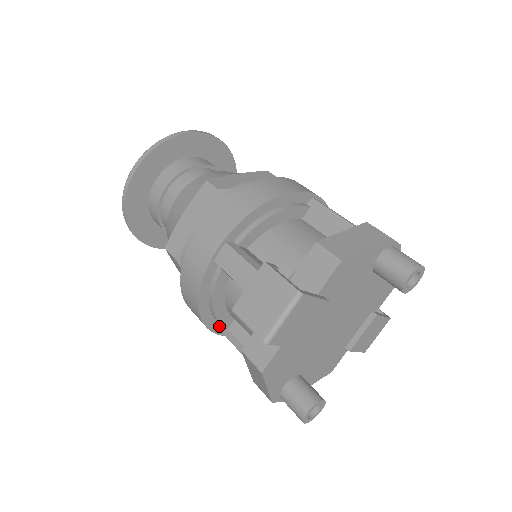
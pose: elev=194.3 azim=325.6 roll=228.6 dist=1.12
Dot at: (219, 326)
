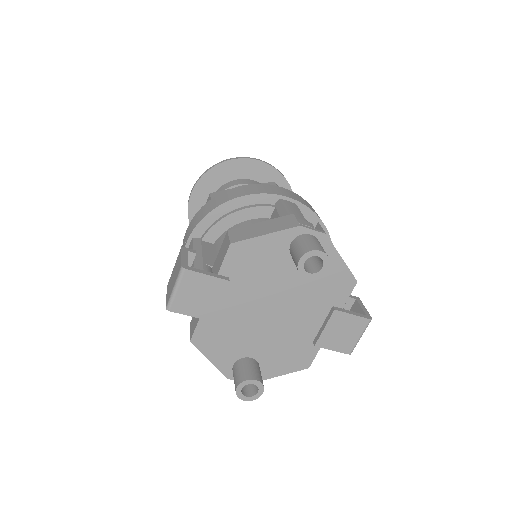
Dot at: occluded
